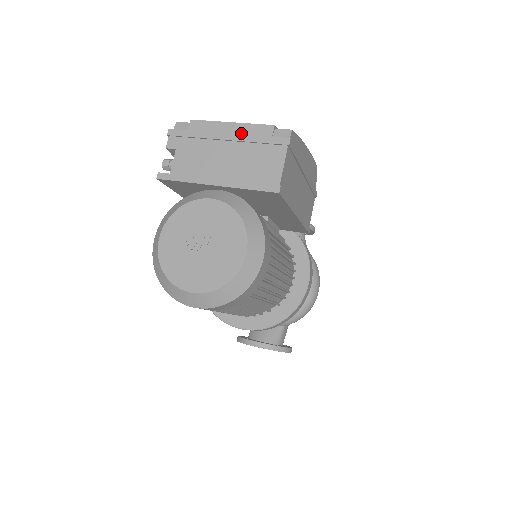
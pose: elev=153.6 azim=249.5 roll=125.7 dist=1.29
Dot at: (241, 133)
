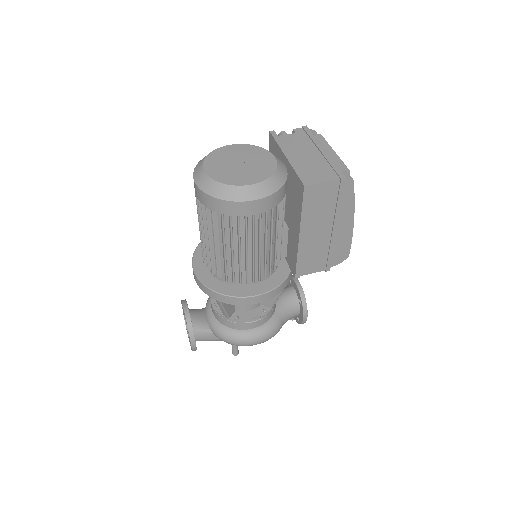
Dot at: (331, 157)
